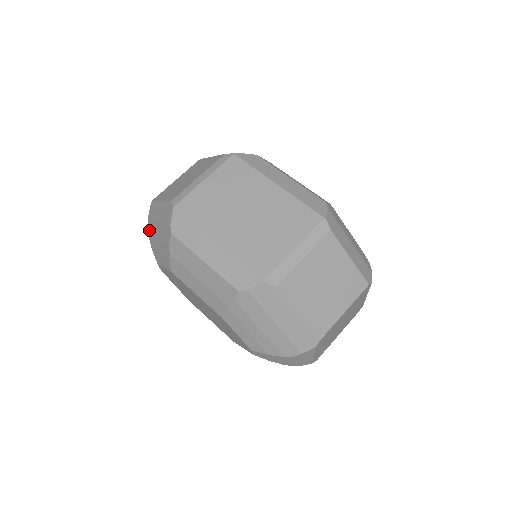
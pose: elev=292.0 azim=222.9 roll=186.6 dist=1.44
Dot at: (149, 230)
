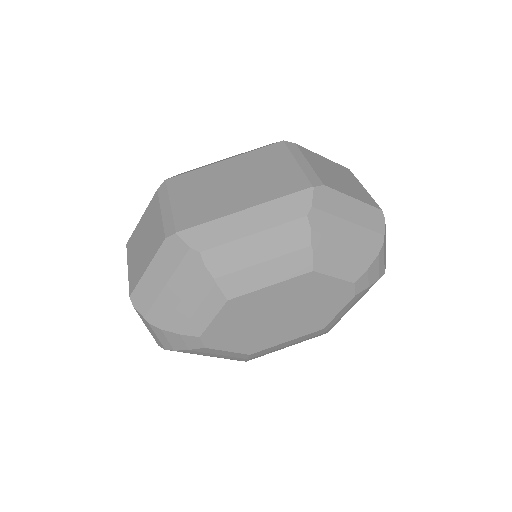
Dot at: (156, 320)
